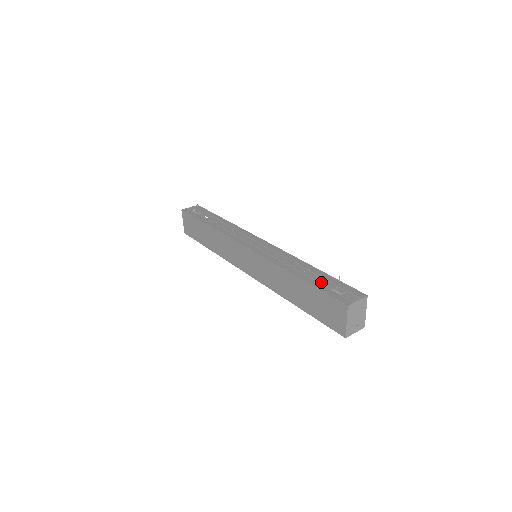
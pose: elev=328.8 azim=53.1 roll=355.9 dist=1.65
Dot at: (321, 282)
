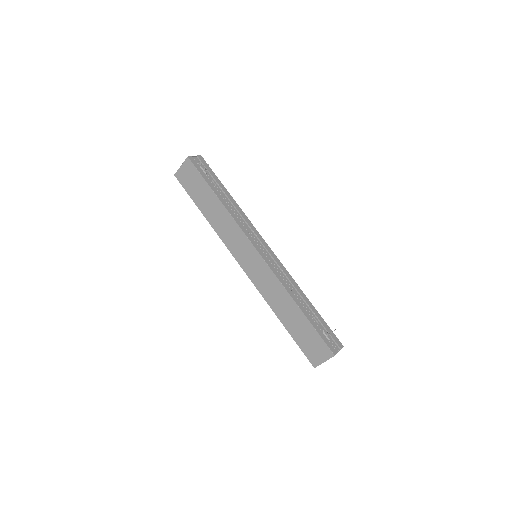
Dot at: occluded
